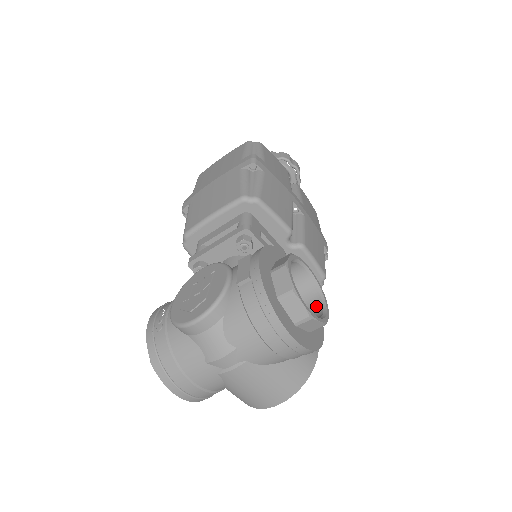
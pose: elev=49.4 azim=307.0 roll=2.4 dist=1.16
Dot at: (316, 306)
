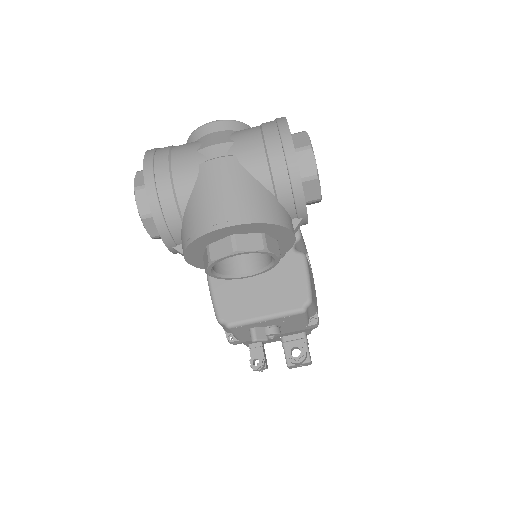
Dot at: occluded
